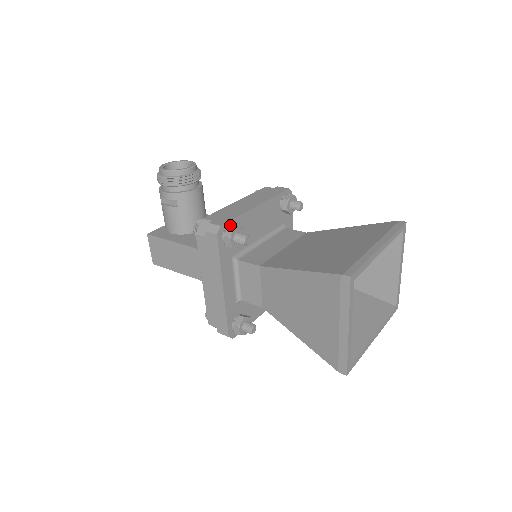
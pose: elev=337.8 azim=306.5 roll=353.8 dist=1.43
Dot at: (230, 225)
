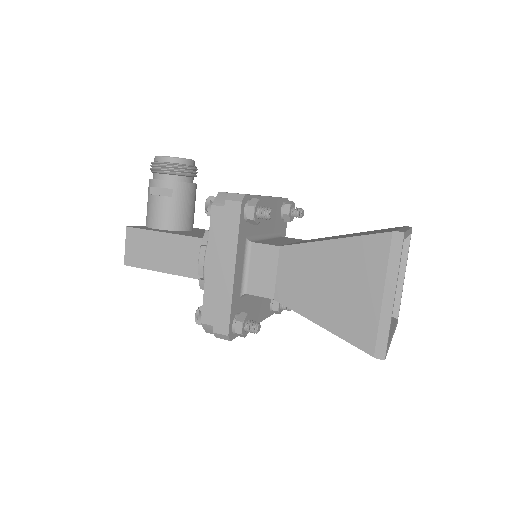
Dot at: (251, 199)
